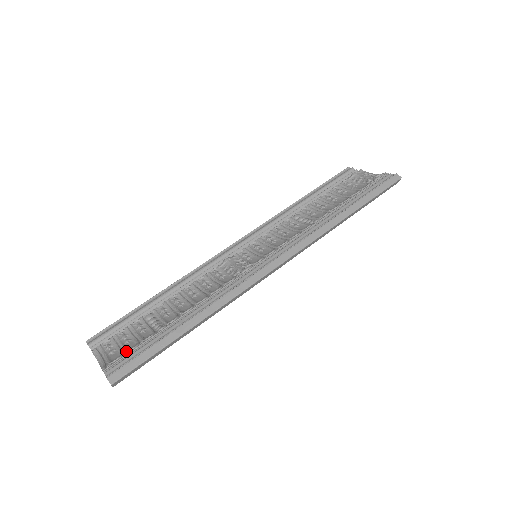
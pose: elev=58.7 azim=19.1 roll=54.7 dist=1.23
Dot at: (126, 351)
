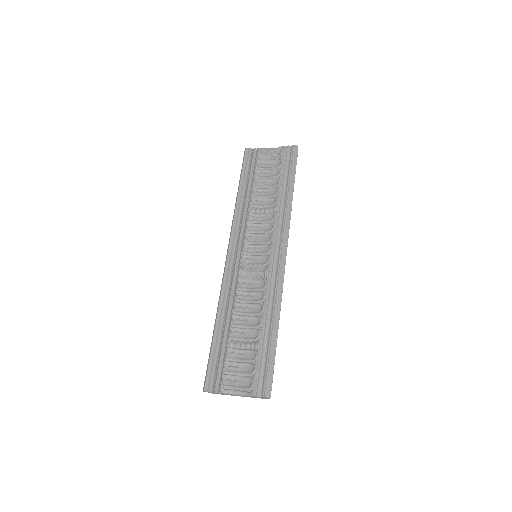
Dot at: (251, 374)
